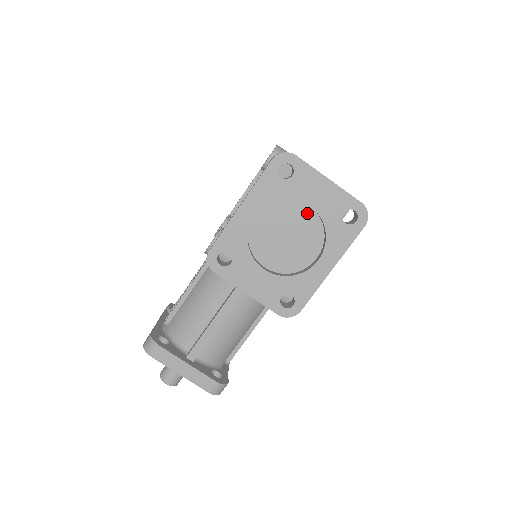
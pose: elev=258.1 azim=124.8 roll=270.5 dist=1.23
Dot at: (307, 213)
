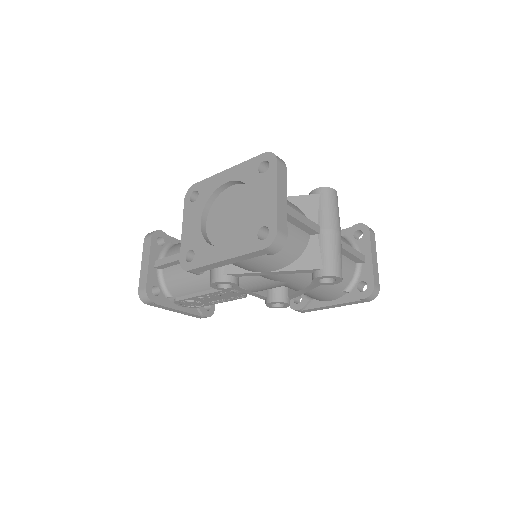
Dot at: occluded
